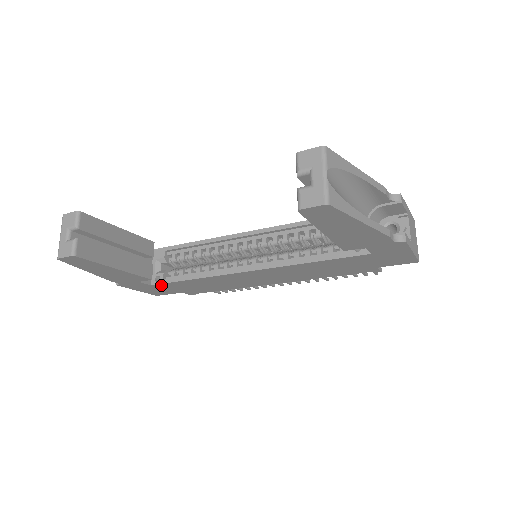
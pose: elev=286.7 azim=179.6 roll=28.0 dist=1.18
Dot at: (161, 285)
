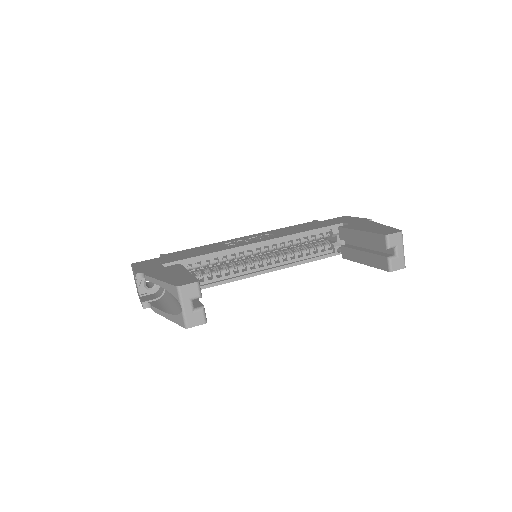
Dot at: occluded
